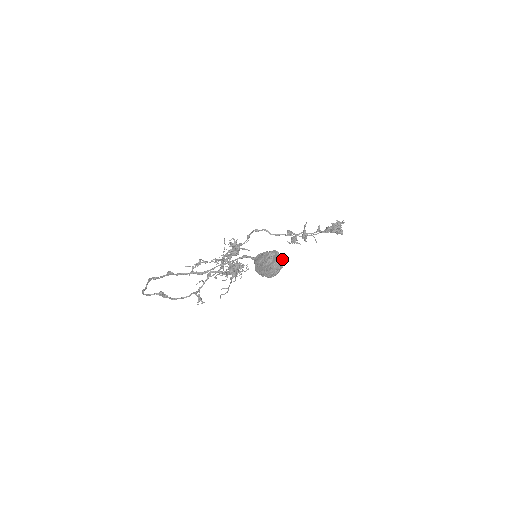
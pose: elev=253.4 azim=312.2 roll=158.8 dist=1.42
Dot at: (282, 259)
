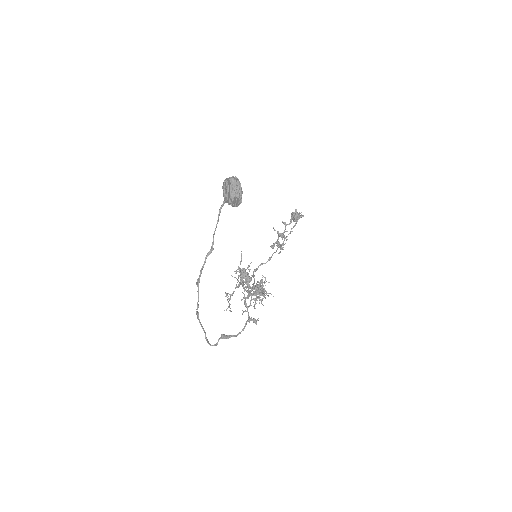
Dot at: (233, 177)
